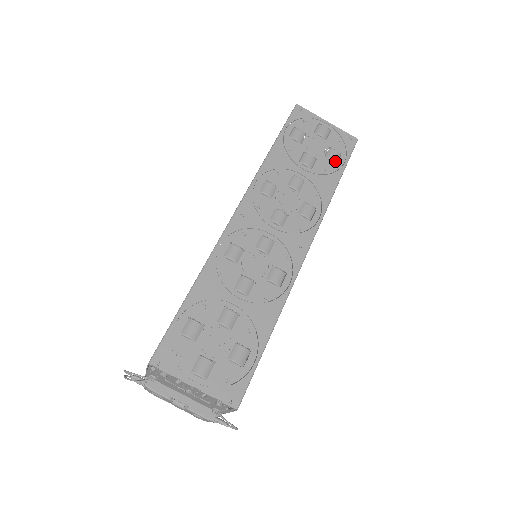
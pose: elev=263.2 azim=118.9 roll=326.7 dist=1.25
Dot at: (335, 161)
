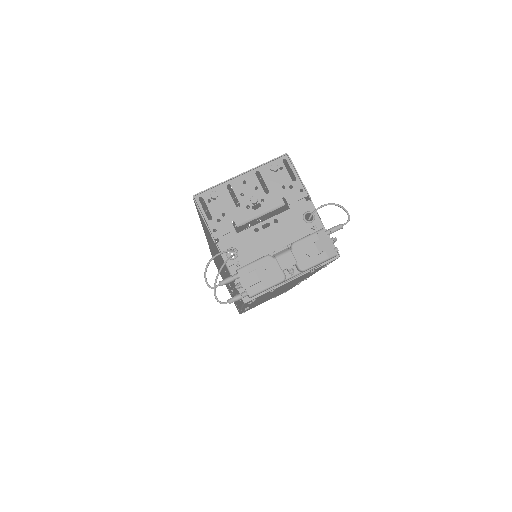
Dot at: occluded
